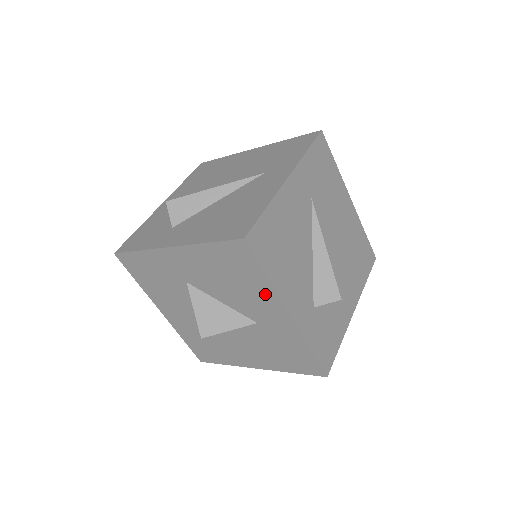
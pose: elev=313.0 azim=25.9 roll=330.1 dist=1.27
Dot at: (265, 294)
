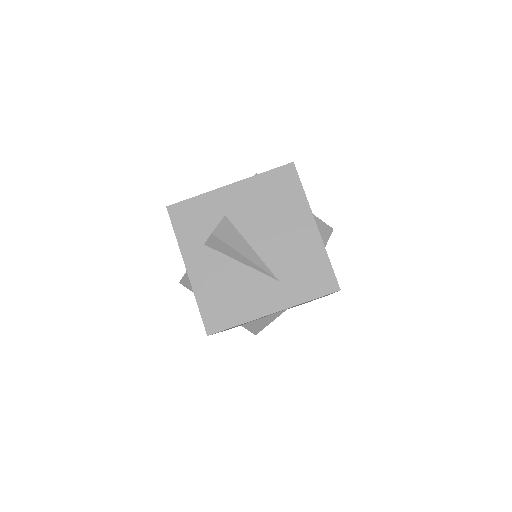
Dot at: occluded
